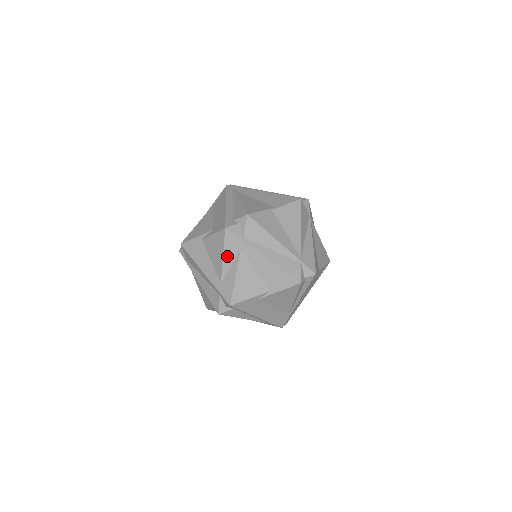
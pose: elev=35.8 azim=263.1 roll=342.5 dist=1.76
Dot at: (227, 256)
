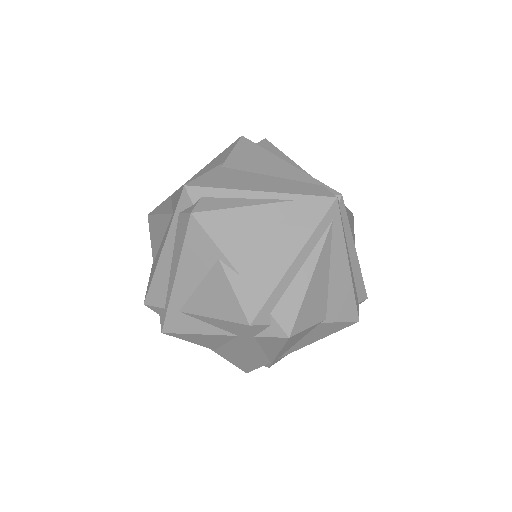
Dot at: (216, 322)
